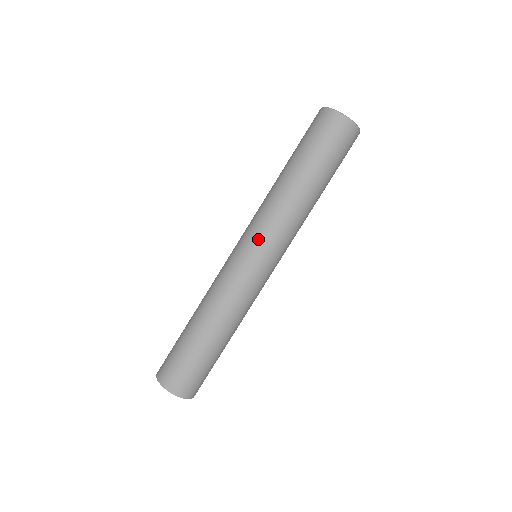
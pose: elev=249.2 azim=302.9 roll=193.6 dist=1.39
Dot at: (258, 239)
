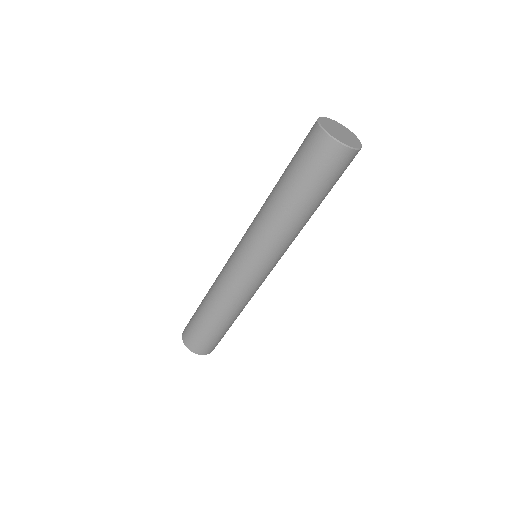
Dot at: (254, 255)
